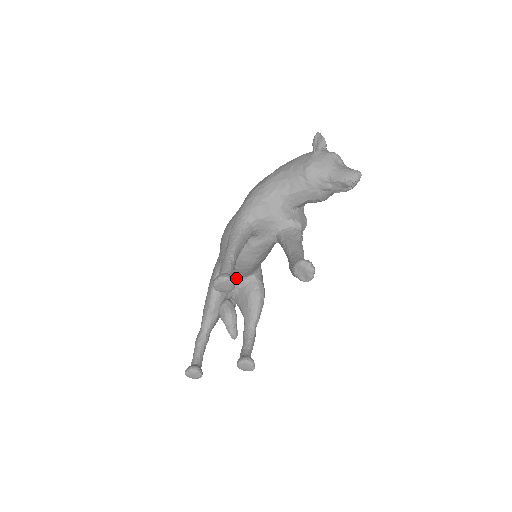
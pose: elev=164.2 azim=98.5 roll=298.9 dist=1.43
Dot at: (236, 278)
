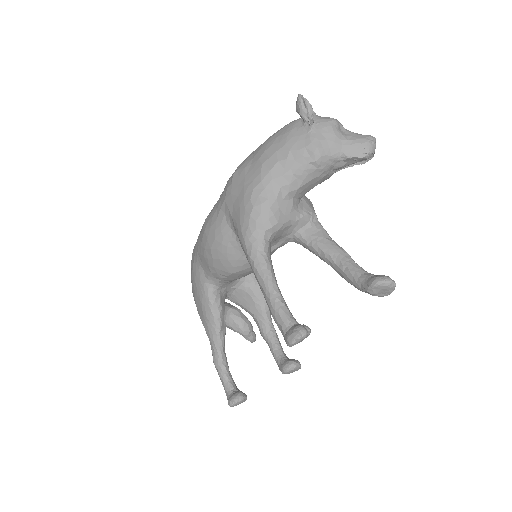
Dot at: (231, 282)
